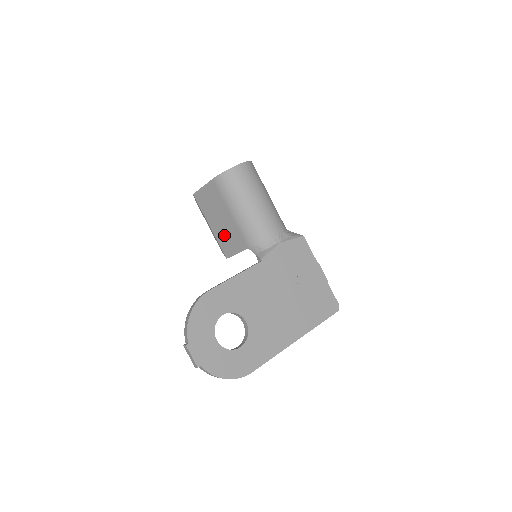
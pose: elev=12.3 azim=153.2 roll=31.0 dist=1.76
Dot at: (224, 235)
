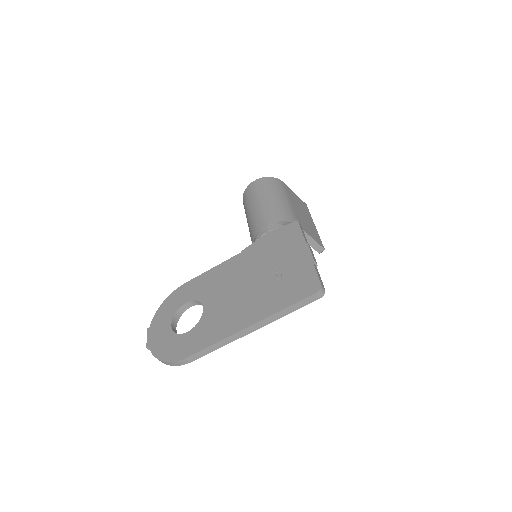
Dot at: occluded
